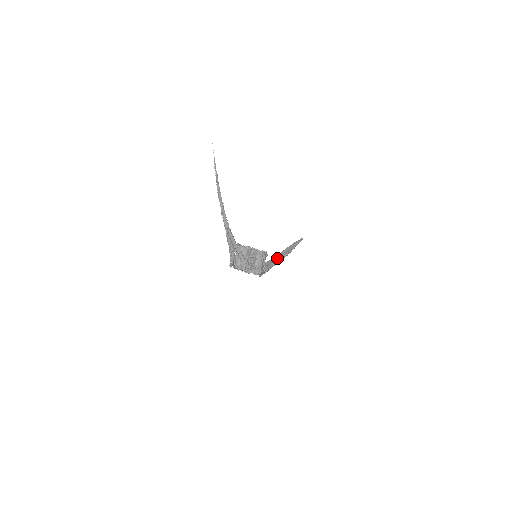
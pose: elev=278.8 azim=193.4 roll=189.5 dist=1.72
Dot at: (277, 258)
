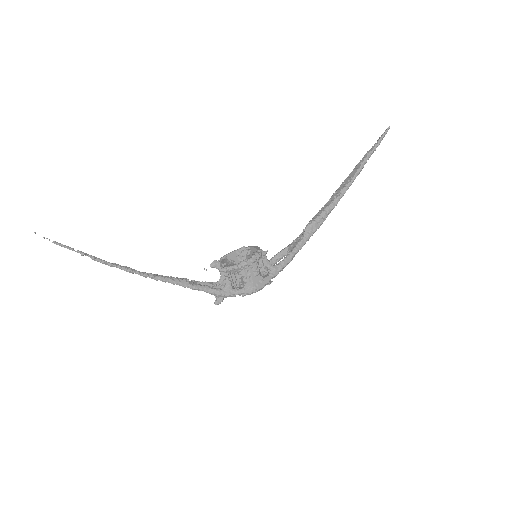
Dot at: (313, 222)
